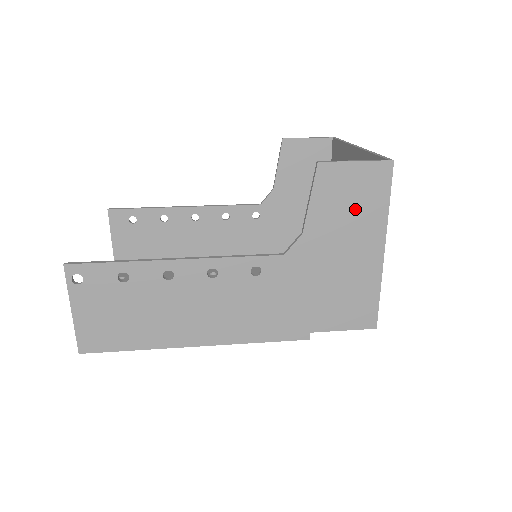
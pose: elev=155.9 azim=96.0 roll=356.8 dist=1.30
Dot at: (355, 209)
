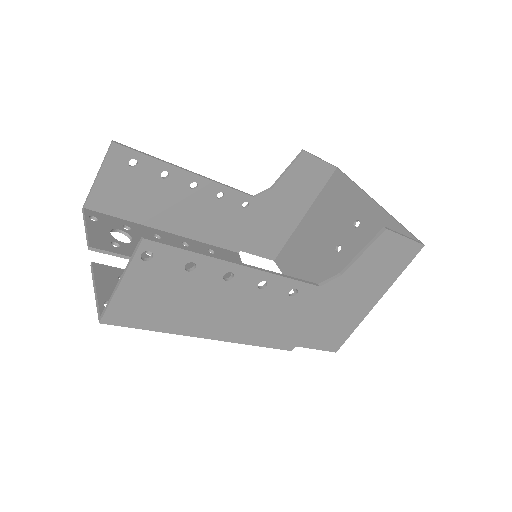
Dot at: (382, 269)
